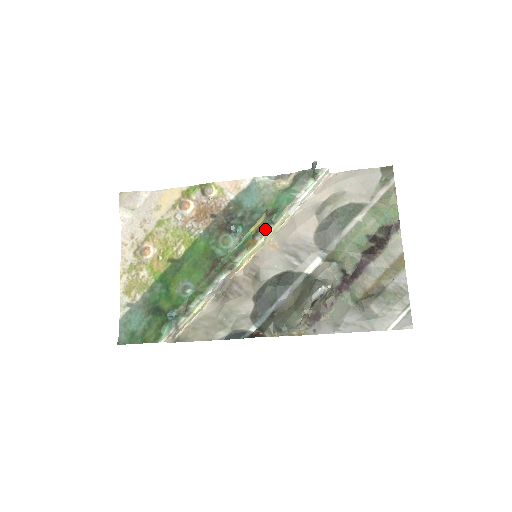
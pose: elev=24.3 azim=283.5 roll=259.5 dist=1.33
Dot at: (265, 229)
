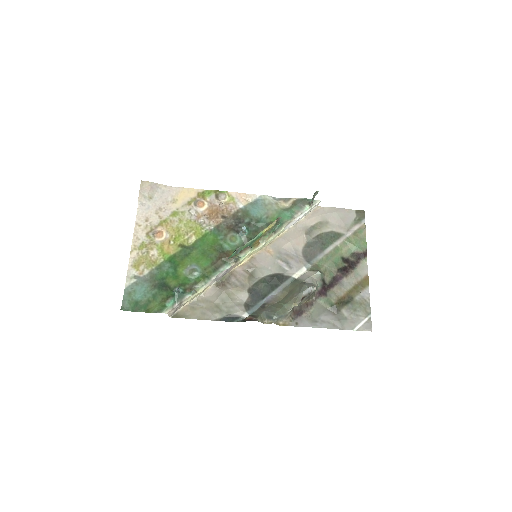
Dot at: (268, 235)
